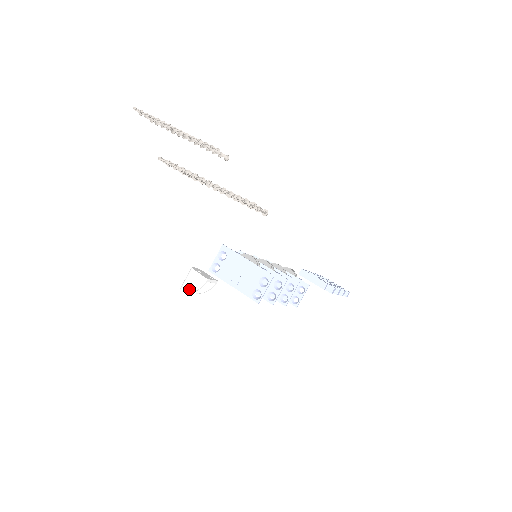
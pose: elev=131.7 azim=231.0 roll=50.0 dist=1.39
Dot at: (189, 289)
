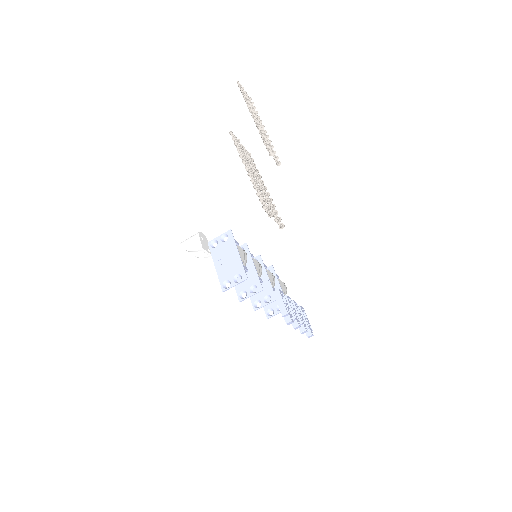
Dot at: (186, 247)
